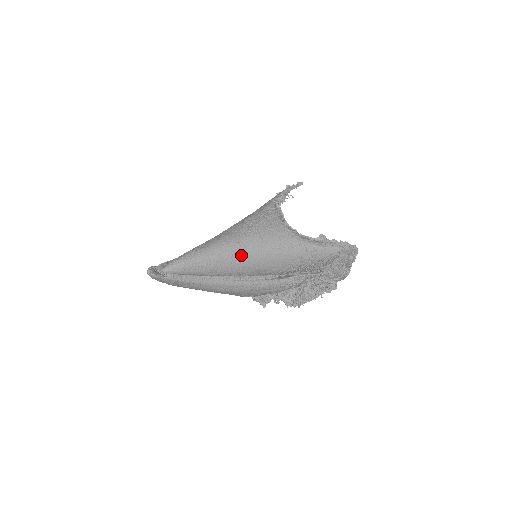
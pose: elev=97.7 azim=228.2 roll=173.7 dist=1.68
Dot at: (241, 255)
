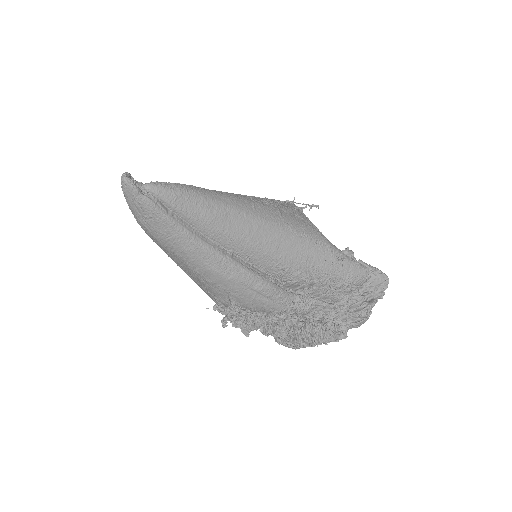
Dot at: (254, 220)
